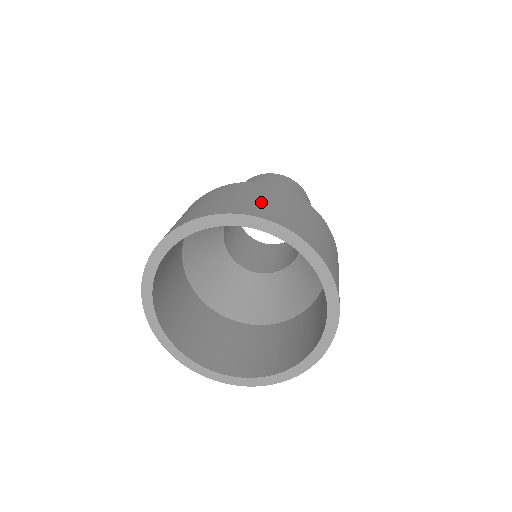
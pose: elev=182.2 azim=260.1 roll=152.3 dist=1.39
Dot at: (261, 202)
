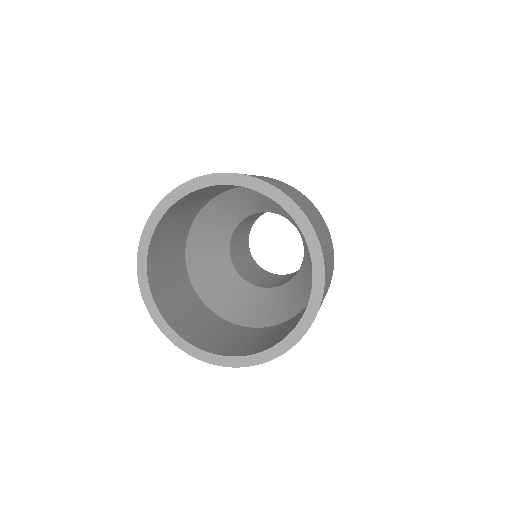
Dot at: occluded
